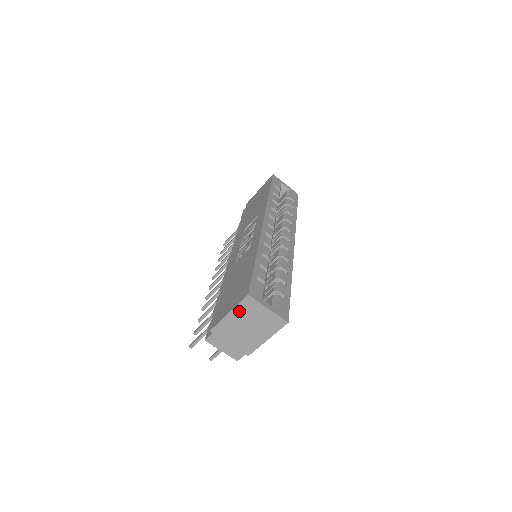
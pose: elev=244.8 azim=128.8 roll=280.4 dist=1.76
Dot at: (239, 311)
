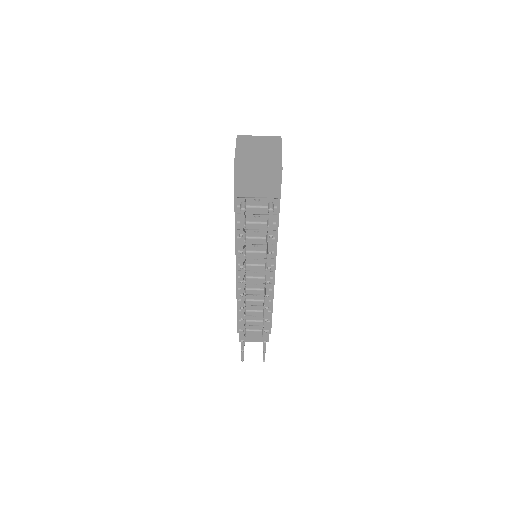
Dot at: (241, 146)
